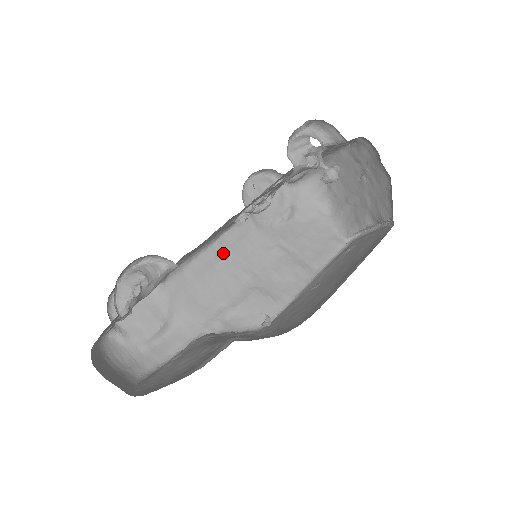
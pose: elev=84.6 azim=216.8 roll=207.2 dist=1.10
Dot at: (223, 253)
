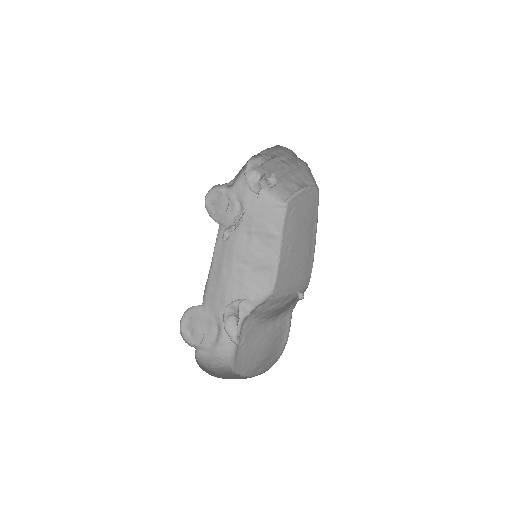
Dot at: (221, 260)
